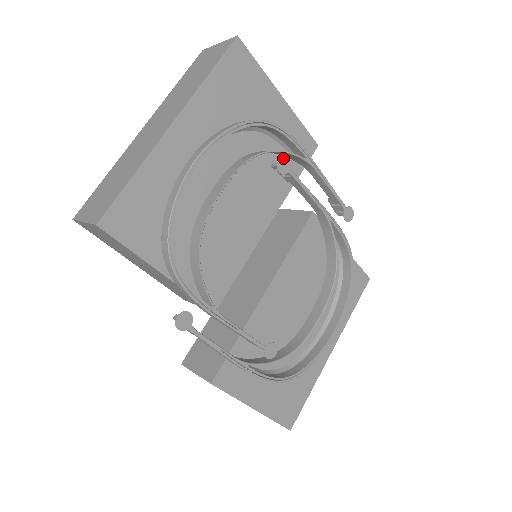
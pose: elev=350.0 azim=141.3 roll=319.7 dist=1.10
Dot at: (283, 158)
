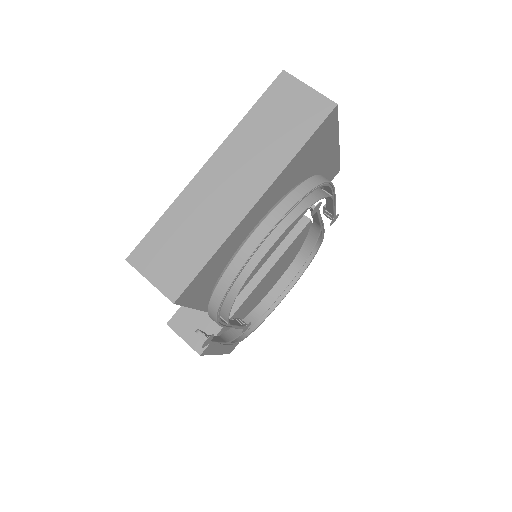
Dot at: (319, 204)
